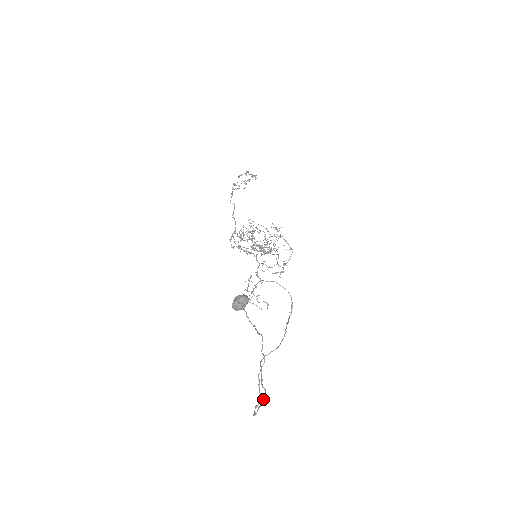
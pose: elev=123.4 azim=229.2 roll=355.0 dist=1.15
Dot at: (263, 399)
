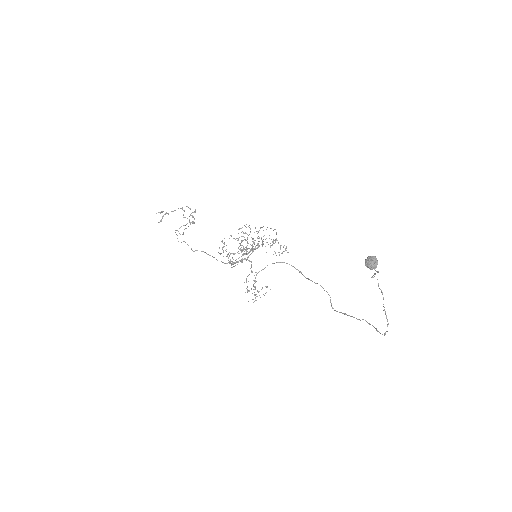
Dot at: occluded
